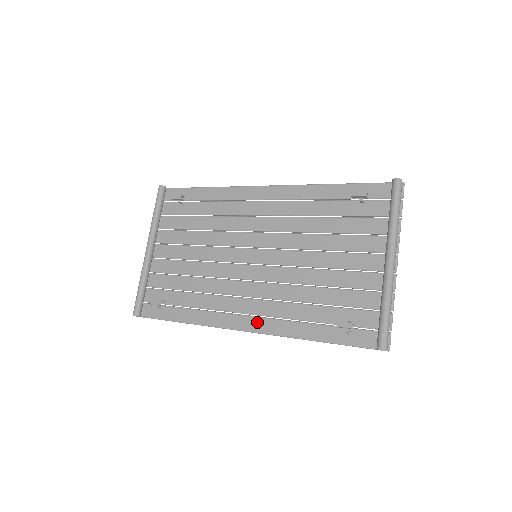
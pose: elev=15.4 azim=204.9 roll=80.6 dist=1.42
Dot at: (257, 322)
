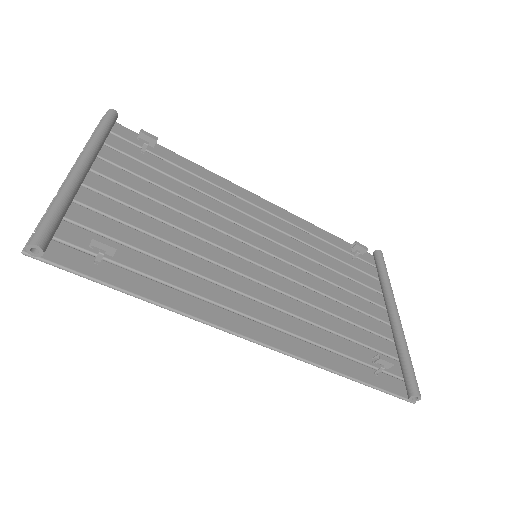
Dot at: (270, 333)
